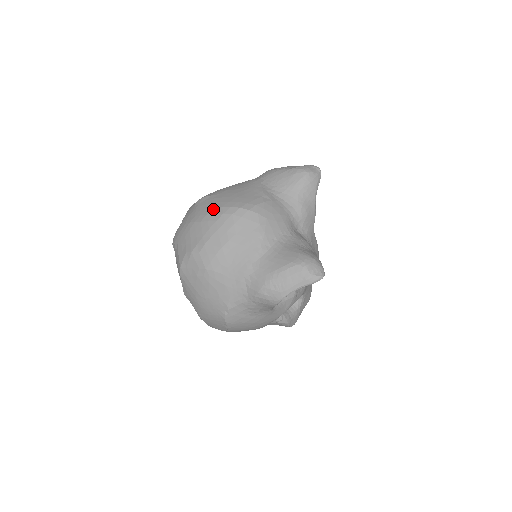
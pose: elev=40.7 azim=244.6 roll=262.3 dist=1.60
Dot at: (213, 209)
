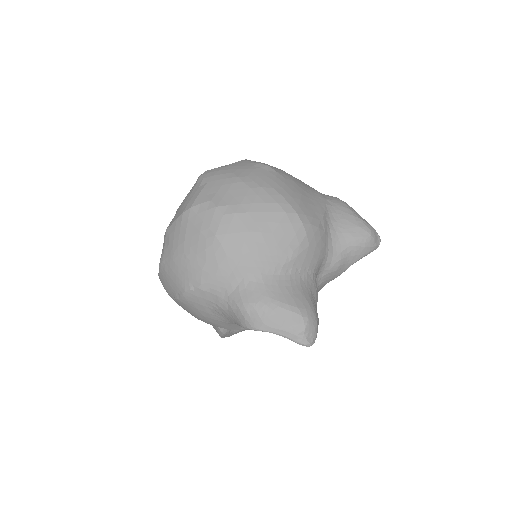
Dot at: (271, 188)
